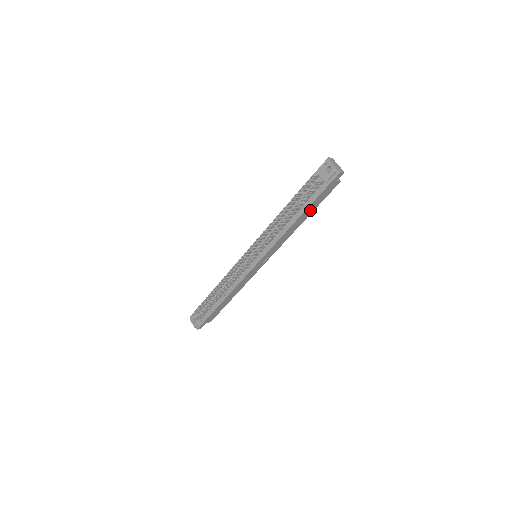
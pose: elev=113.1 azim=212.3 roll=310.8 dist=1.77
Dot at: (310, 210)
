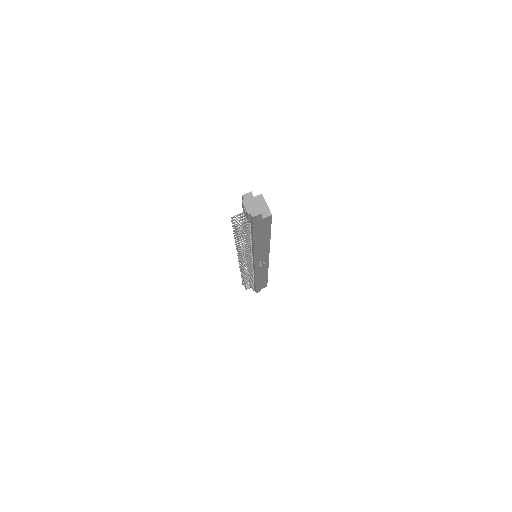
Dot at: (263, 235)
